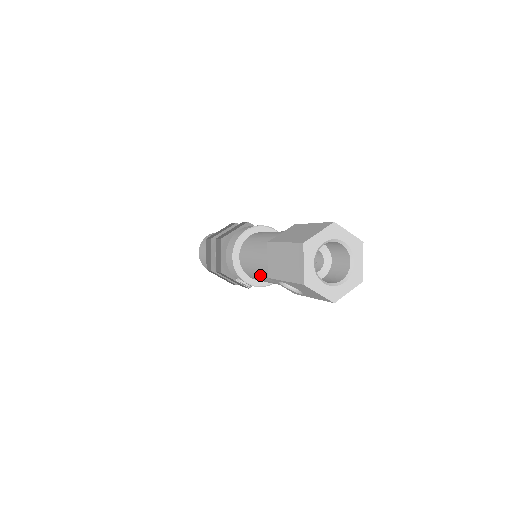
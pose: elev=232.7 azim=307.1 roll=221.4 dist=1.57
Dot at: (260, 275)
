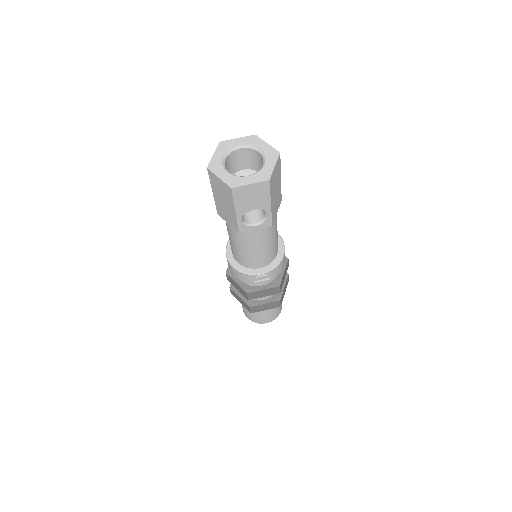
Dot at: (248, 248)
